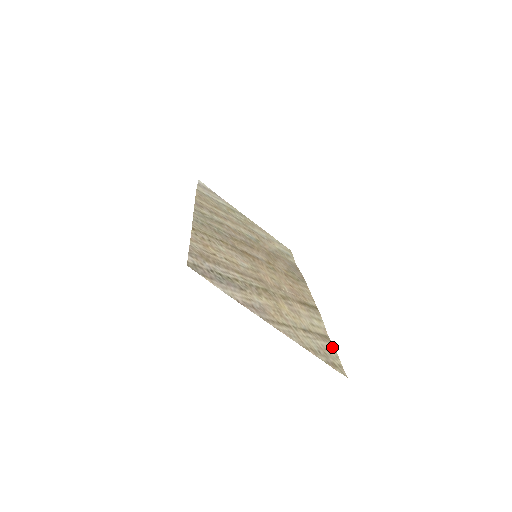
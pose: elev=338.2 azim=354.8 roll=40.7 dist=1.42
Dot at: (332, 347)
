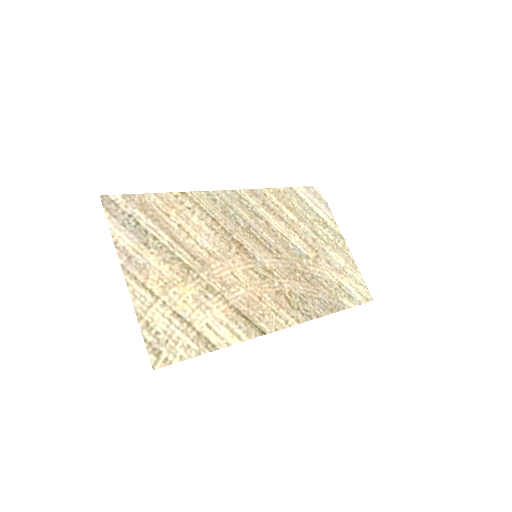
Dot at: (195, 351)
